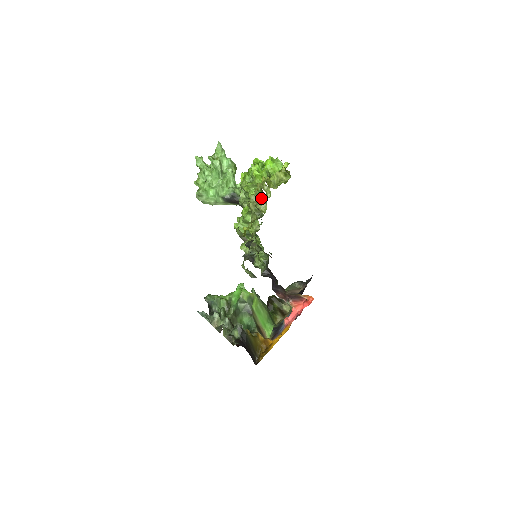
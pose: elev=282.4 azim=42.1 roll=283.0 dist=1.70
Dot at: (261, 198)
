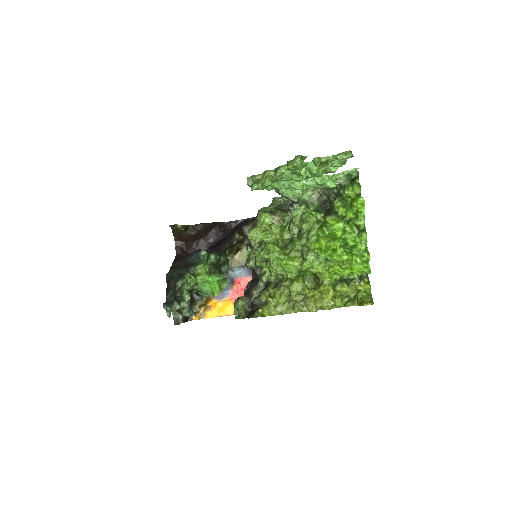
Dot at: occluded
